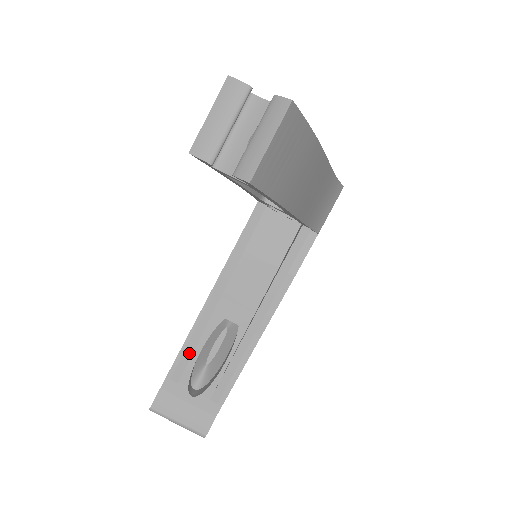
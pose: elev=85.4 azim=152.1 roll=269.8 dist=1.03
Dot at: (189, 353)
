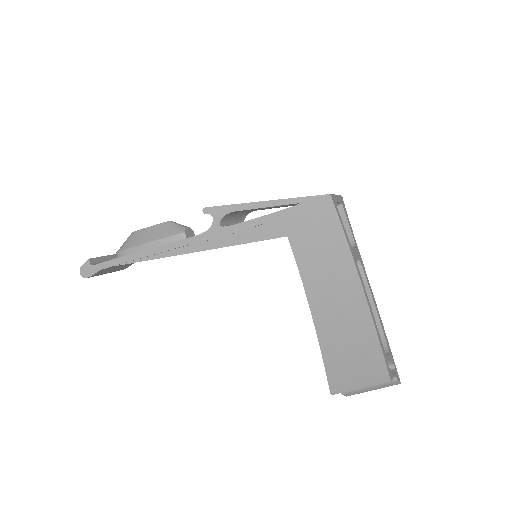
Dot at: occluded
